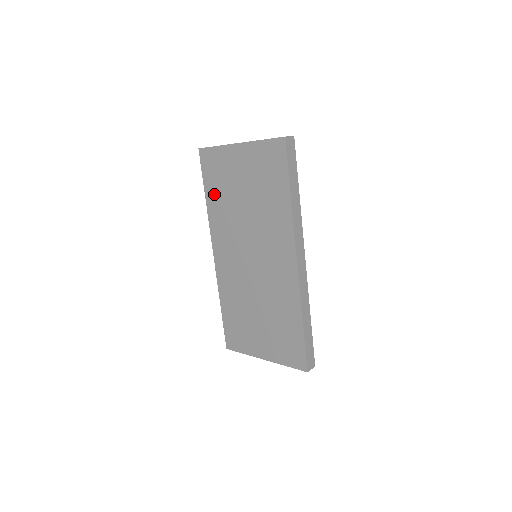
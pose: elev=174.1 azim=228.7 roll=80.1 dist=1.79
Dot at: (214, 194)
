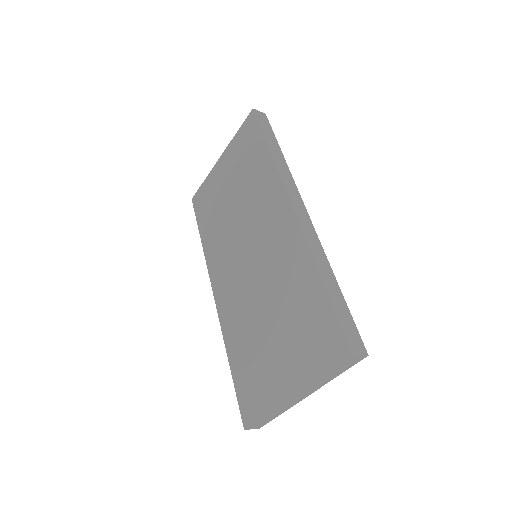
Dot at: (207, 226)
